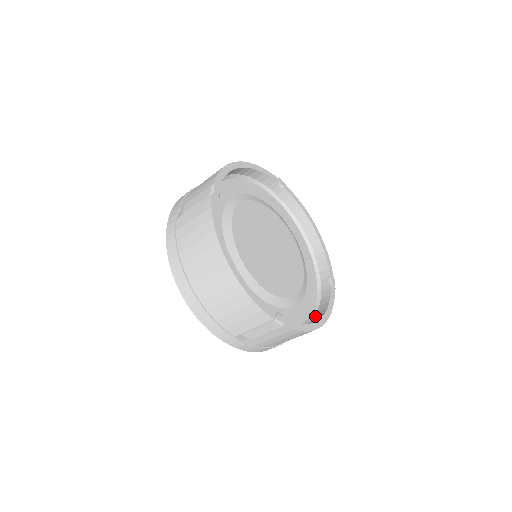
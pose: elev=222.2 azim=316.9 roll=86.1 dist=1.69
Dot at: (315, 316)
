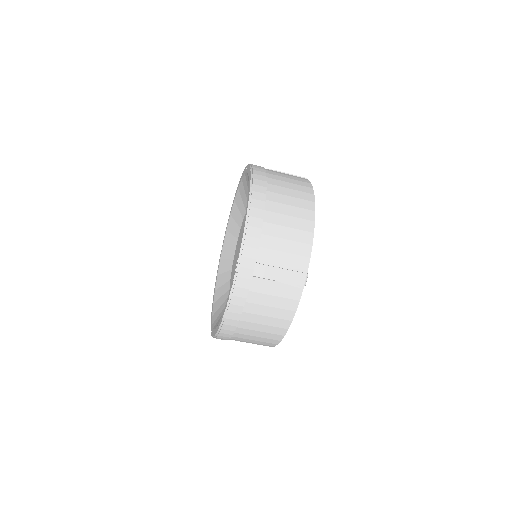
Dot at: occluded
